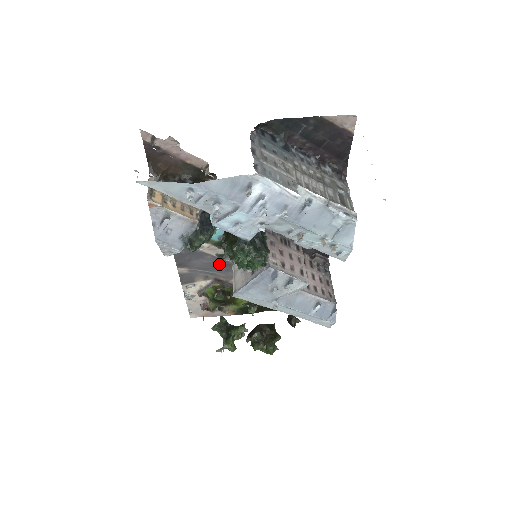
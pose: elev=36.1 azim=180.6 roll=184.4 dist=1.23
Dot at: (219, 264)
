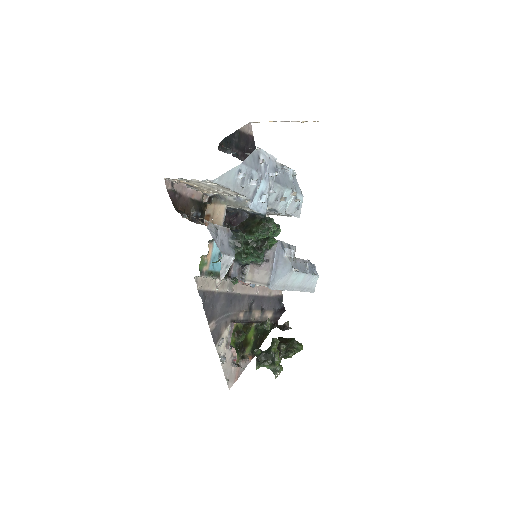
Dot at: (229, 301)
